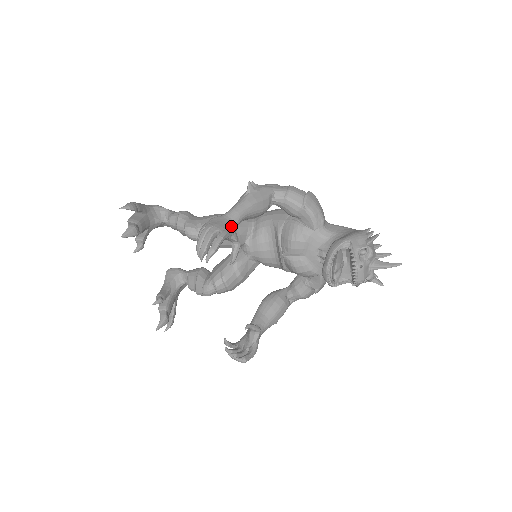
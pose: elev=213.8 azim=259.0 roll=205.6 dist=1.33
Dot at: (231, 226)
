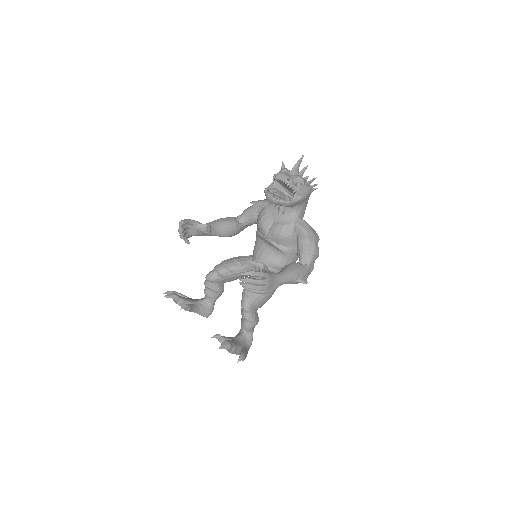
Dot at: occluded
